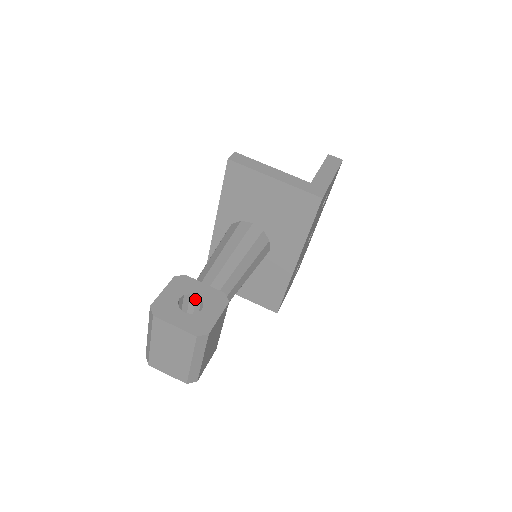
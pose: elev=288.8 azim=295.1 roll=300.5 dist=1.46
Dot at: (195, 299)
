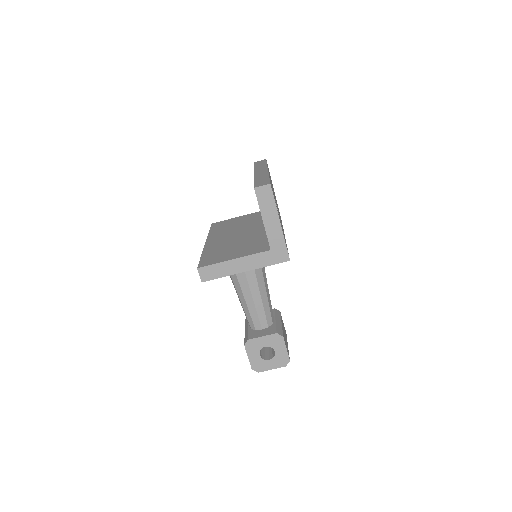
Dot at: (265, 345)
